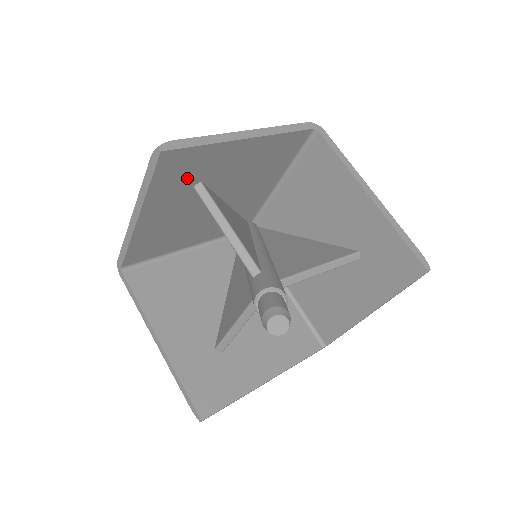
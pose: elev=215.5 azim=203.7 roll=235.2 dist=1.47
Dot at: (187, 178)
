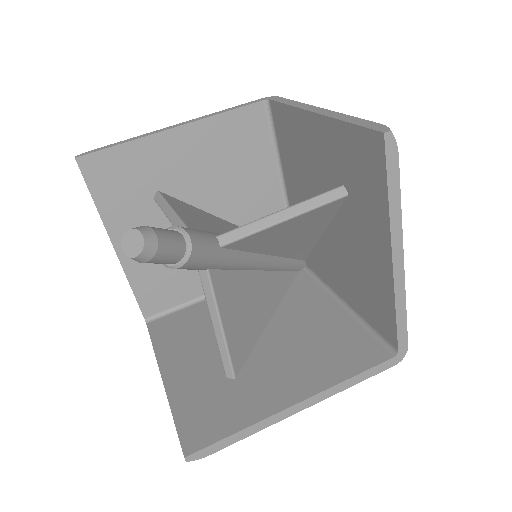
Dot at: (136, 188)
